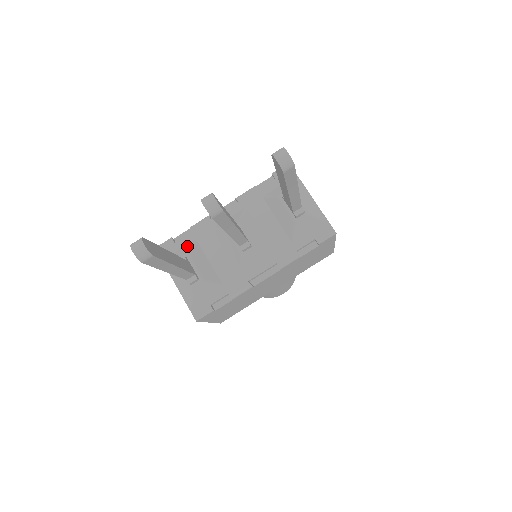
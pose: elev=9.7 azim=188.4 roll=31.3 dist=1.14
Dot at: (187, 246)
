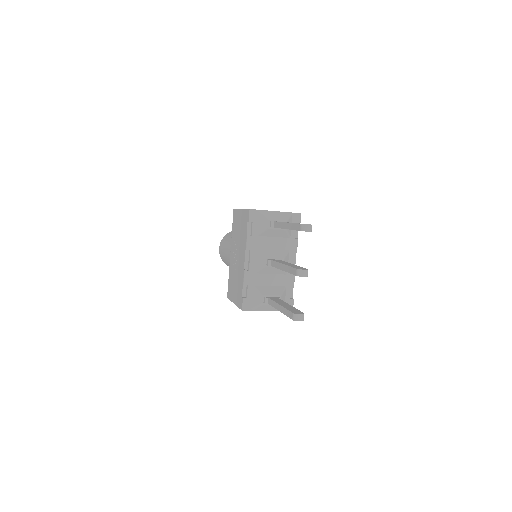
Dot at: (255, 293)
